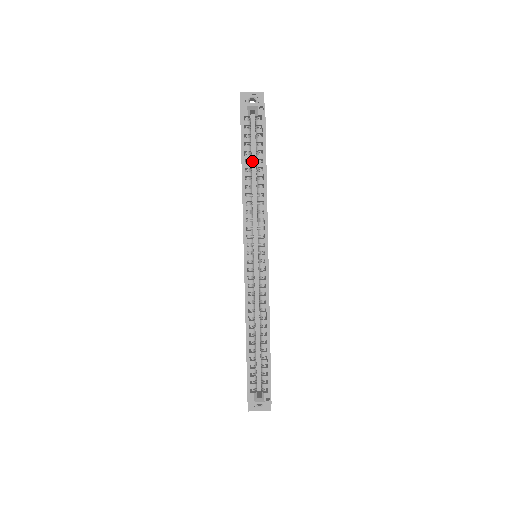
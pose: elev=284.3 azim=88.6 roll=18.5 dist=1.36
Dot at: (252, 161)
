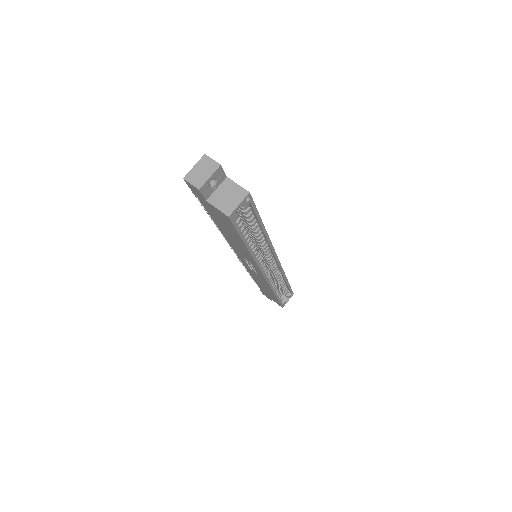
Dot at: occluded
